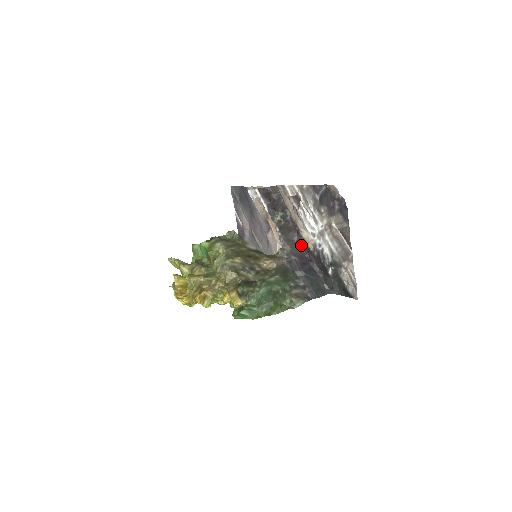
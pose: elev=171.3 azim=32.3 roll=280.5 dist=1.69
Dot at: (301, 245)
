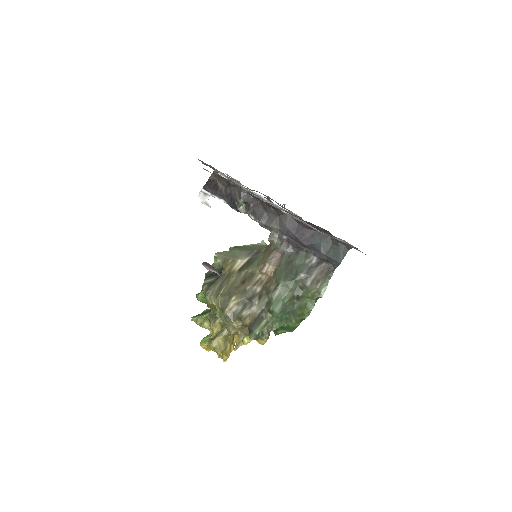
Dot at: (286, 214)
